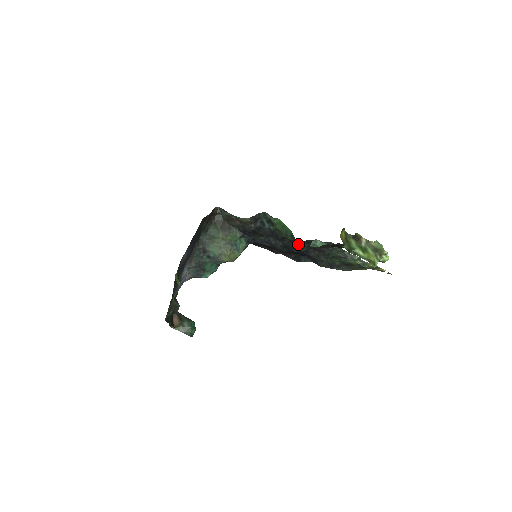
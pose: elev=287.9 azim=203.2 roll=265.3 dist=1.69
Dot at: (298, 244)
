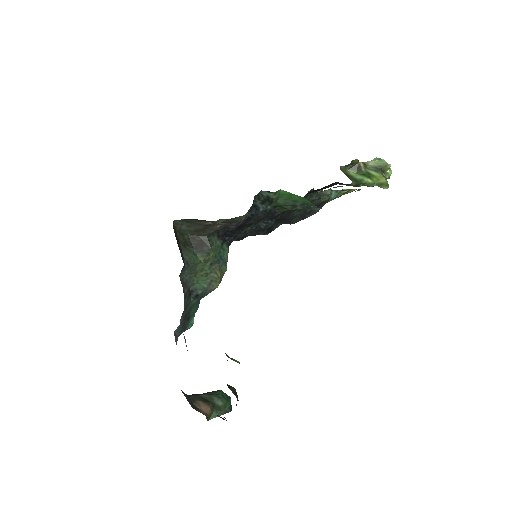
Dot at: (317, 209)
